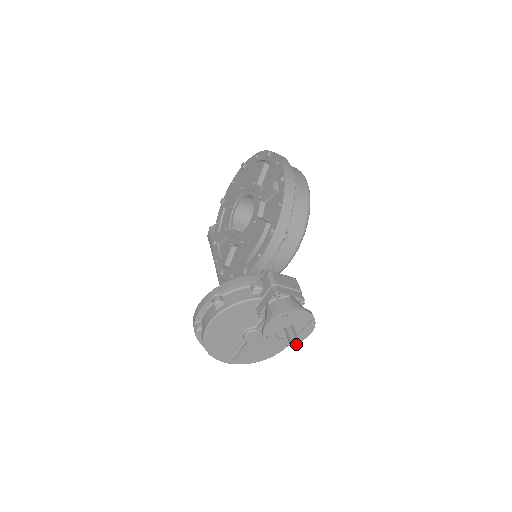
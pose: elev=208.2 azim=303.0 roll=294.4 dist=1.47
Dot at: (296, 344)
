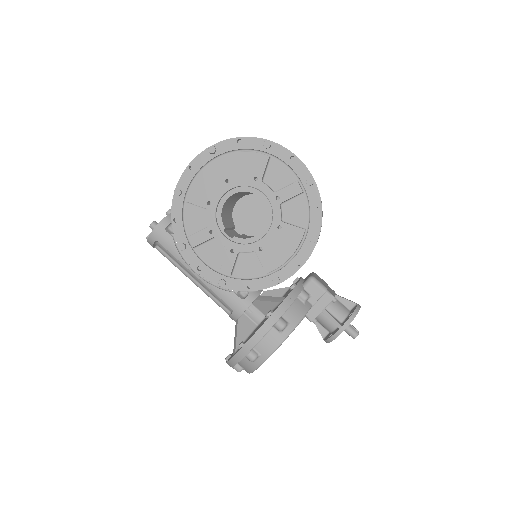
Dot at: (356, 335)
